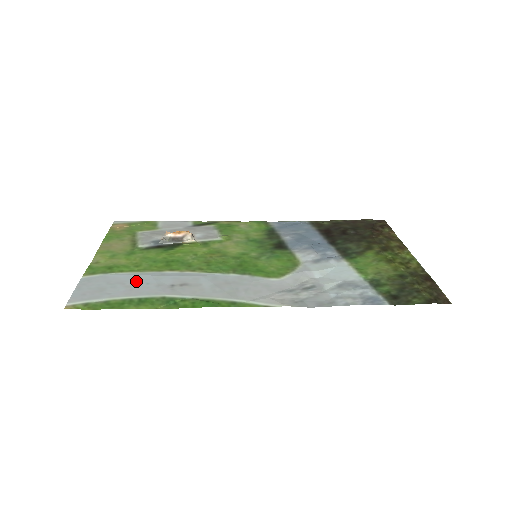
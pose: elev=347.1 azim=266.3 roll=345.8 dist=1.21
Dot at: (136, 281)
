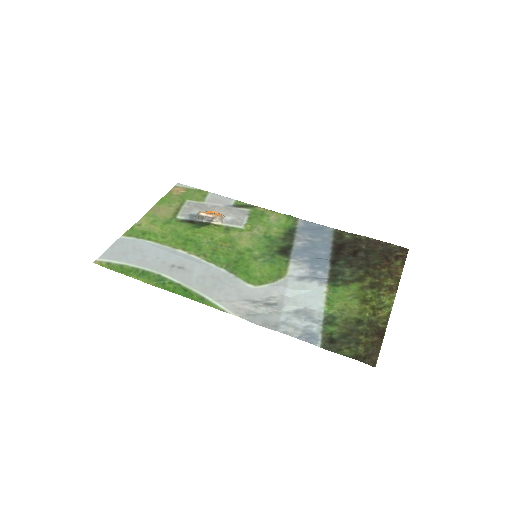
Dot at: (152, 253)
